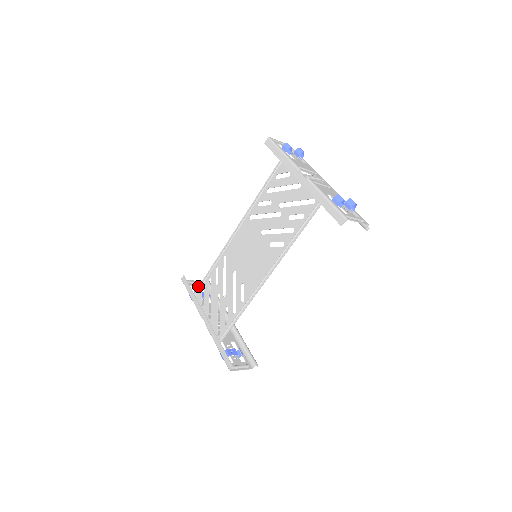
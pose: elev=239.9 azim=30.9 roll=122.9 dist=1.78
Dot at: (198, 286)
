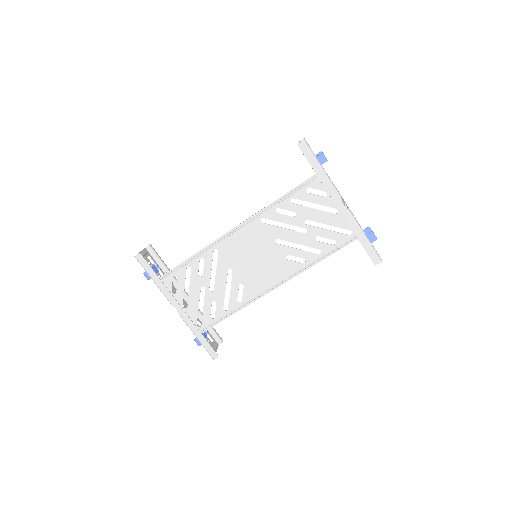
Dot at: (147, 258)
